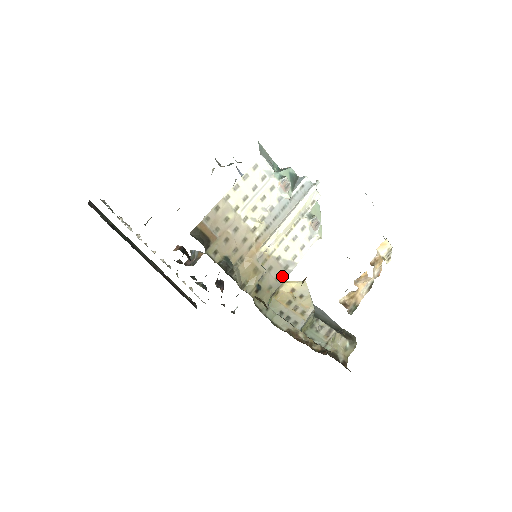
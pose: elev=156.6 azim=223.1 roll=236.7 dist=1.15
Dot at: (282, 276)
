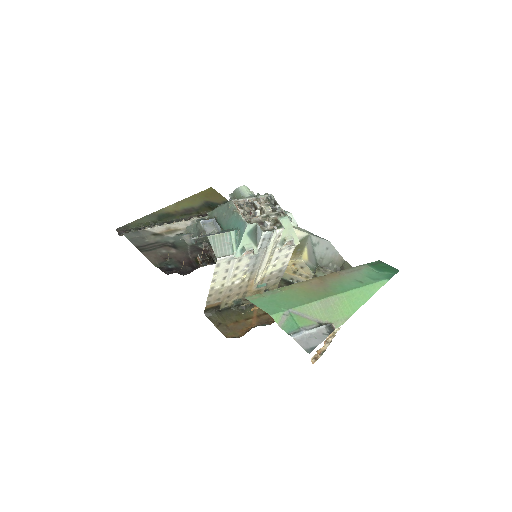
Dot at: (280, 275)
